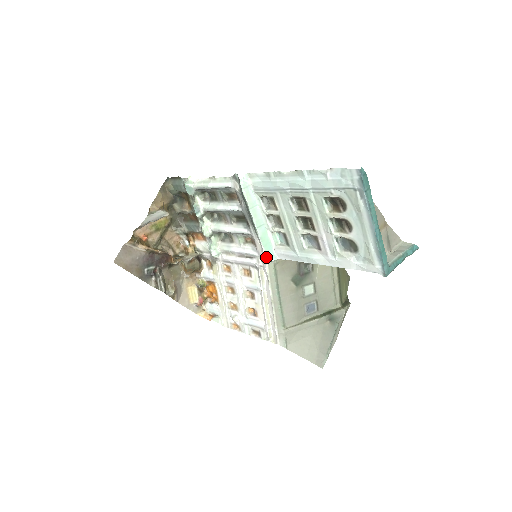
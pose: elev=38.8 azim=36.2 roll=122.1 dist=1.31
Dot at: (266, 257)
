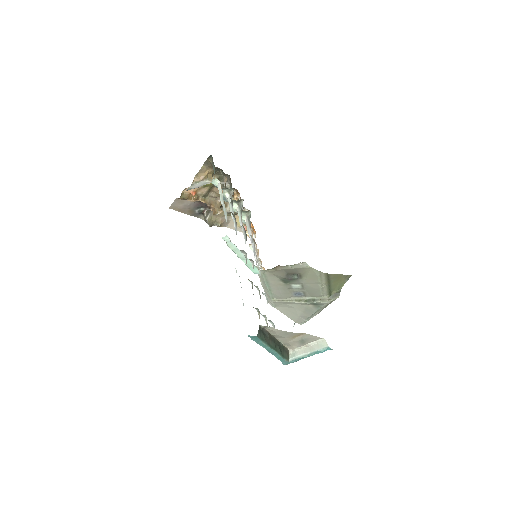
Dot at: occluded
